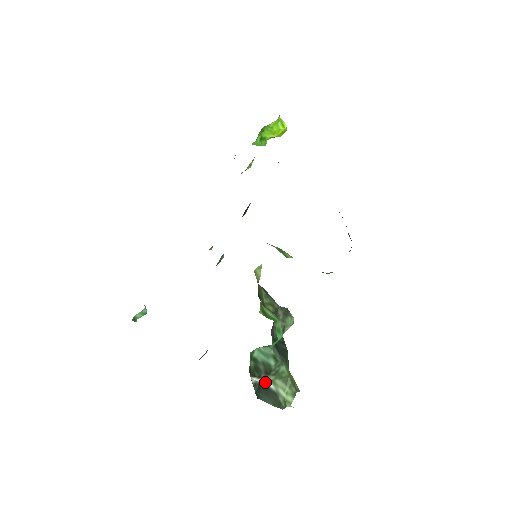
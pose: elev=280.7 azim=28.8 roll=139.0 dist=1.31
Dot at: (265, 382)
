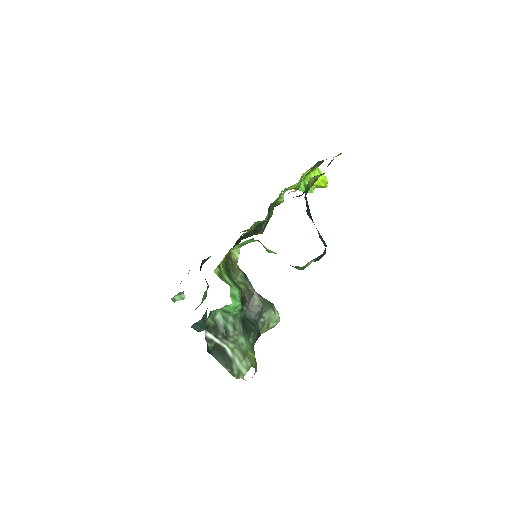
Dot at: (225, 347)
